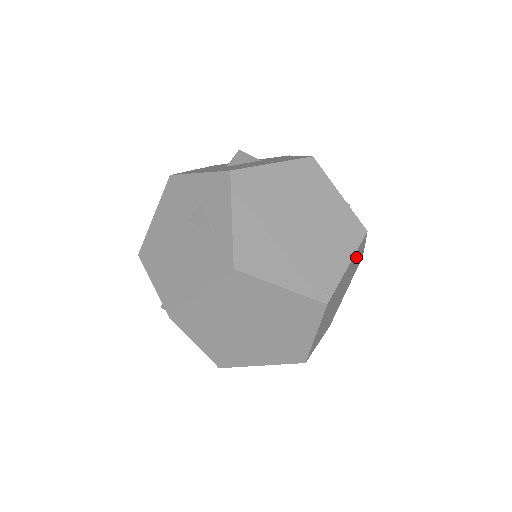
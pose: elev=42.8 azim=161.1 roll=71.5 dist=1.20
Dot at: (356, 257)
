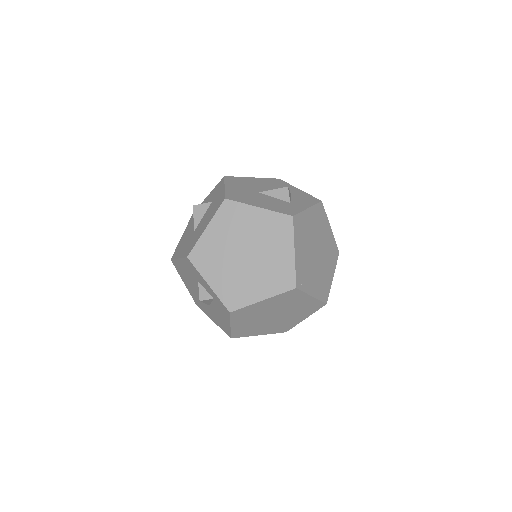
Dot at: (306, 309)
